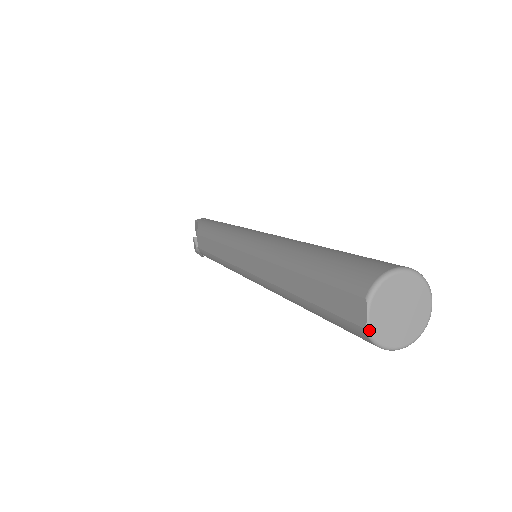
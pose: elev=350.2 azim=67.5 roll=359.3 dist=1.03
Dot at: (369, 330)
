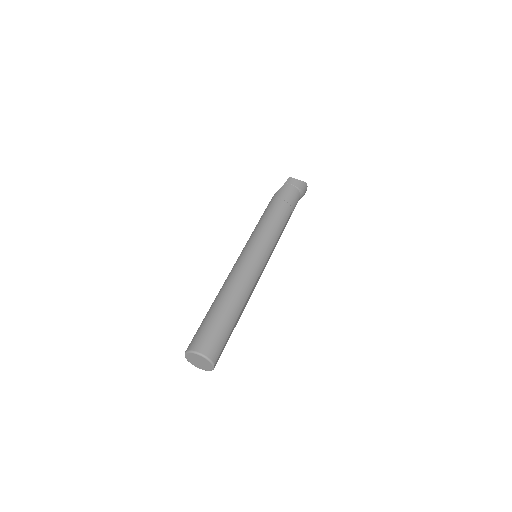
Dot at: (186, 358)
